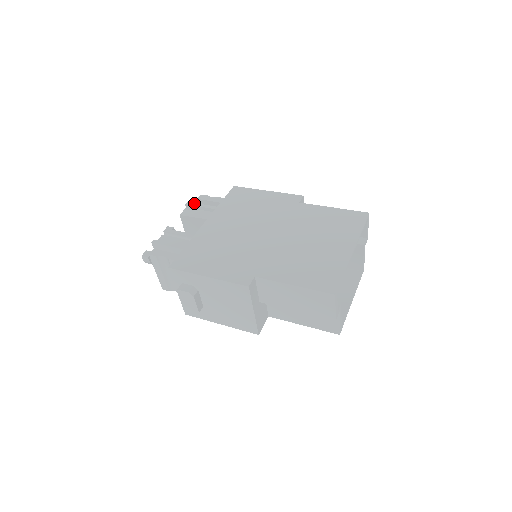
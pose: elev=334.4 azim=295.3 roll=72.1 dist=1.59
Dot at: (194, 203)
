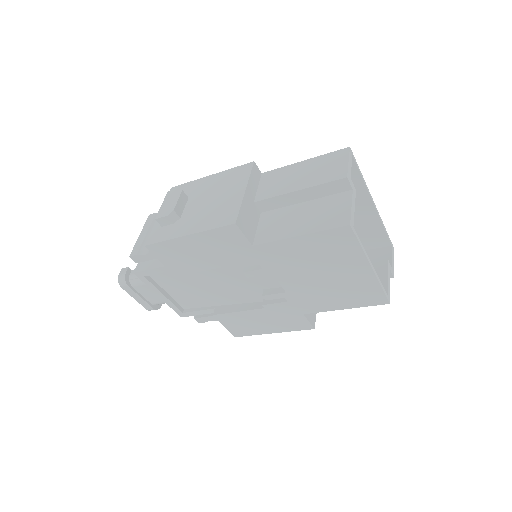
Dot at: occluded
